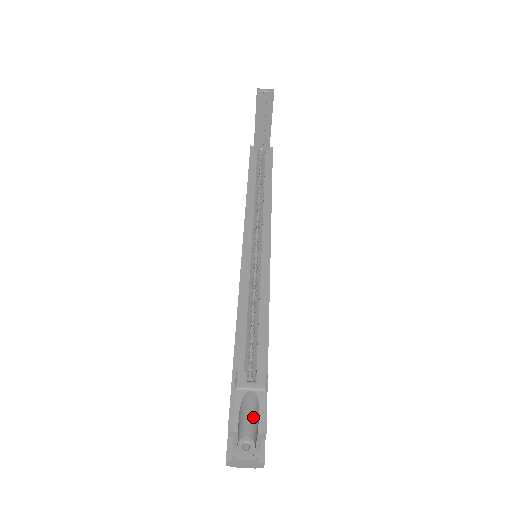
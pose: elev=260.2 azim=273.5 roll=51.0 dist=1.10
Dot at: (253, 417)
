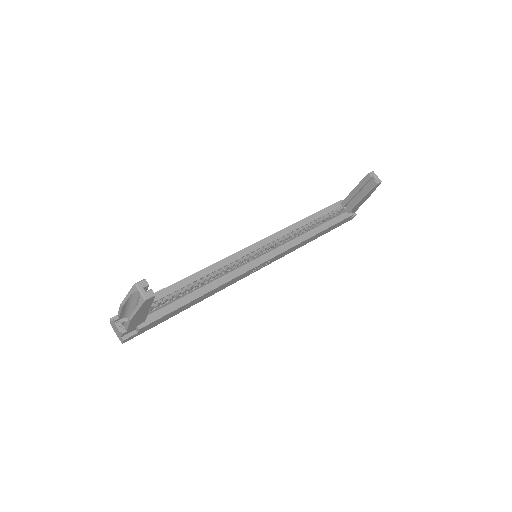
Dot at: occluded
